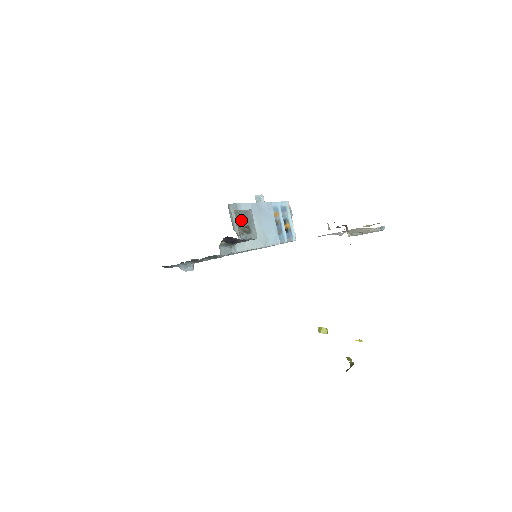
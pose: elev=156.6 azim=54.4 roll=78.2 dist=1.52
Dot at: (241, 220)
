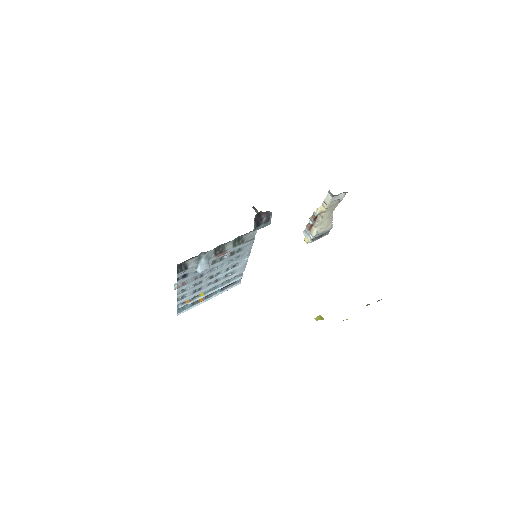
Dot at: occluded
